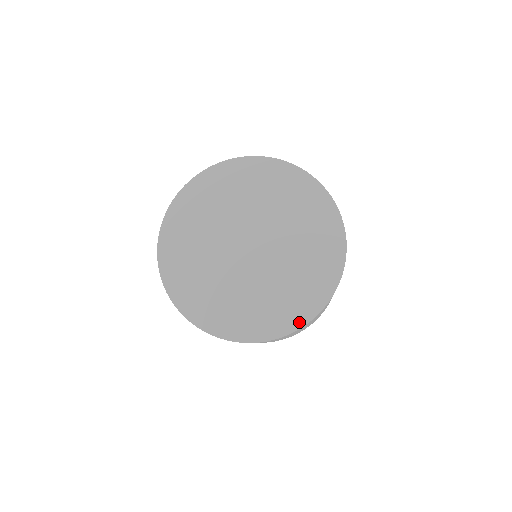
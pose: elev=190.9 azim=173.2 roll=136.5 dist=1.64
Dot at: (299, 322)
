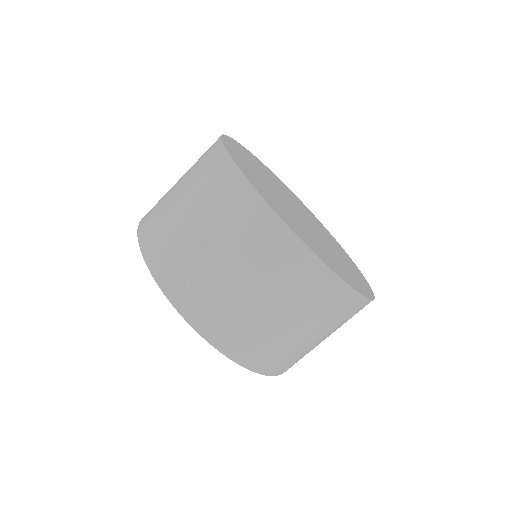
Dot at: (365, 293)
